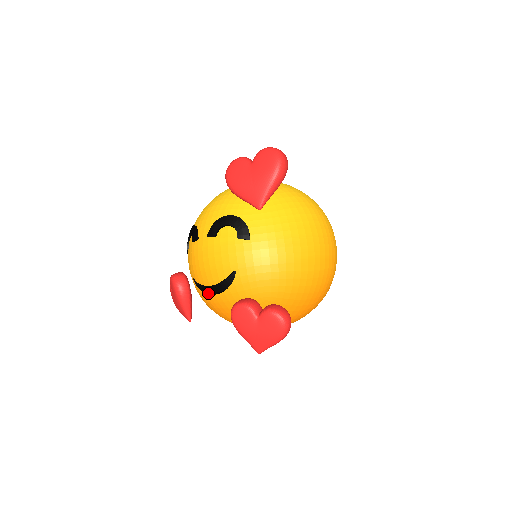
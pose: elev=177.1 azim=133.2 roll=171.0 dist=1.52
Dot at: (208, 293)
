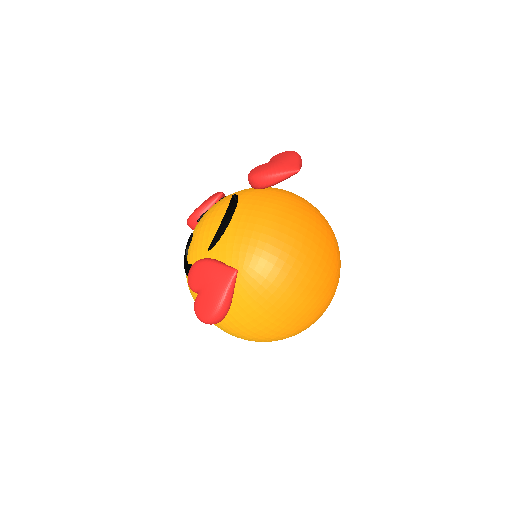
Dot at: (229, 226)
